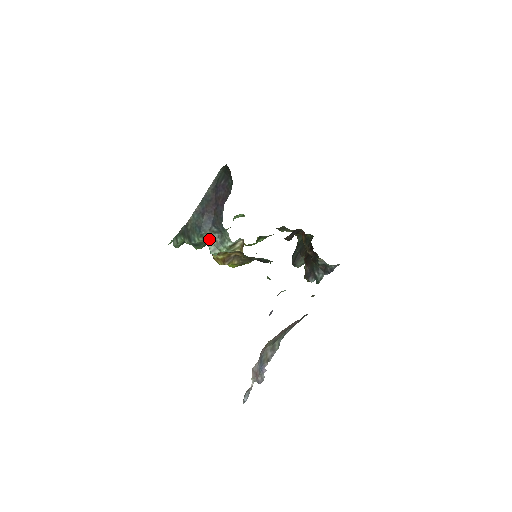
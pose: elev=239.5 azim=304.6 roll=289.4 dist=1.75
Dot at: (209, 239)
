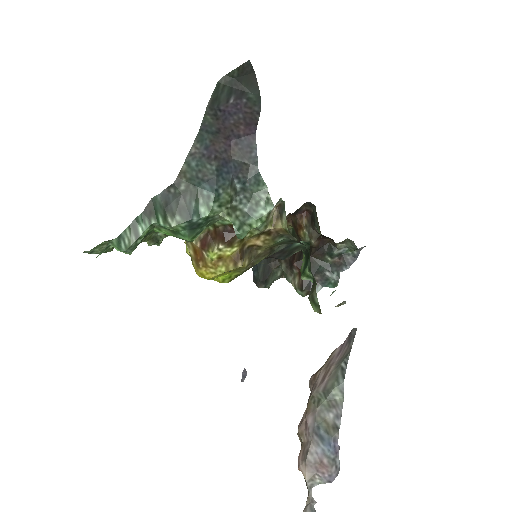
Dot at: (228, 206)
